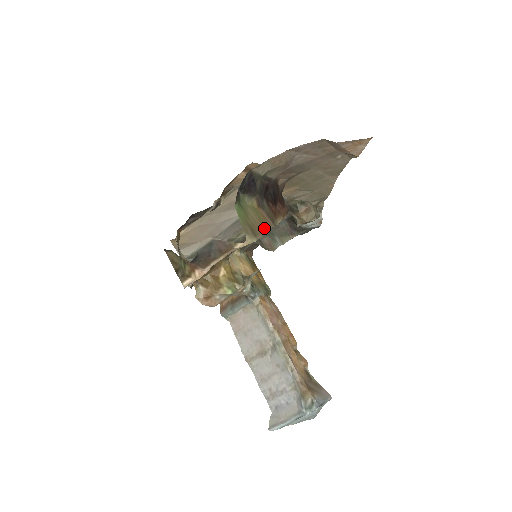
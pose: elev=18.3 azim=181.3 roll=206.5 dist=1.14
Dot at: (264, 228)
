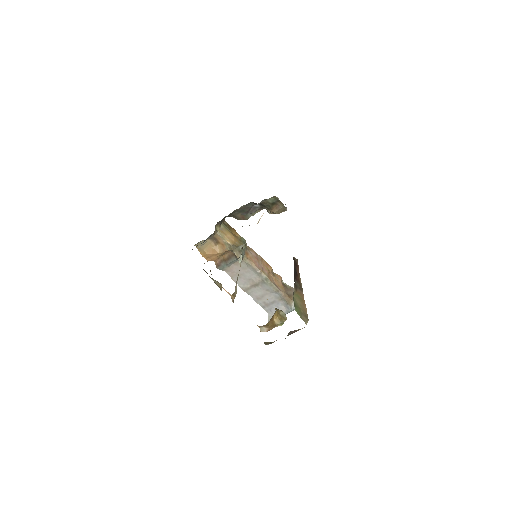
Dot at: (304, 304)
